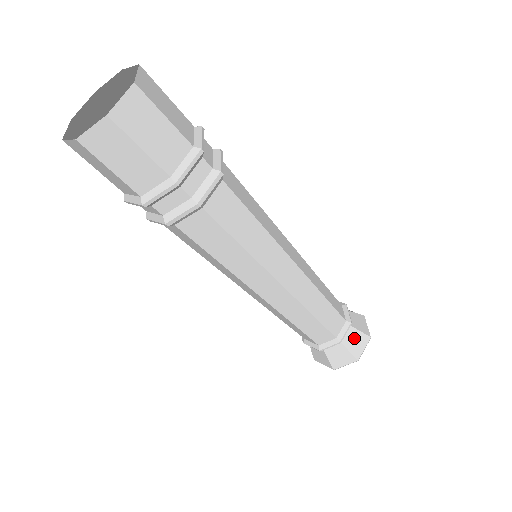
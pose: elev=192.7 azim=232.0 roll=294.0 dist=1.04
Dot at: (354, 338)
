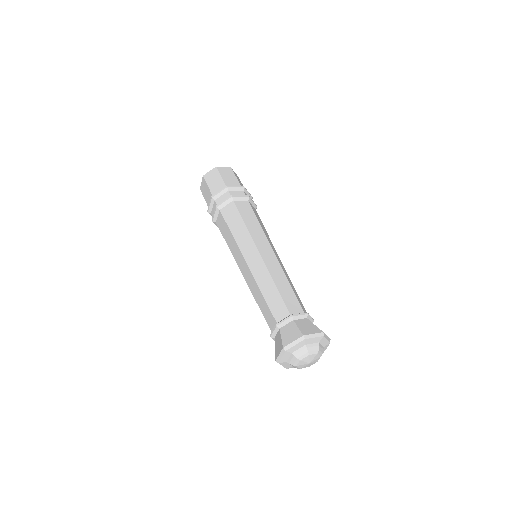
Dot at: (291, 331)
